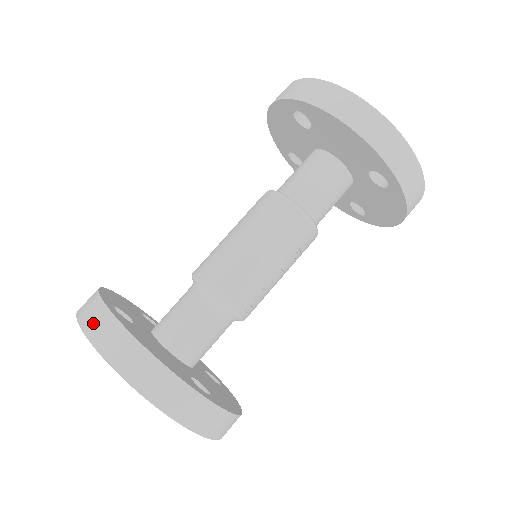
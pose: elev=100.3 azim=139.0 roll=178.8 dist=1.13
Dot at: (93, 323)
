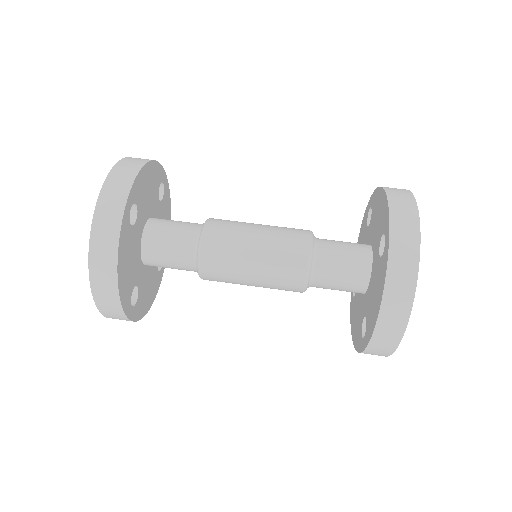
Dot at: (105, 214)
